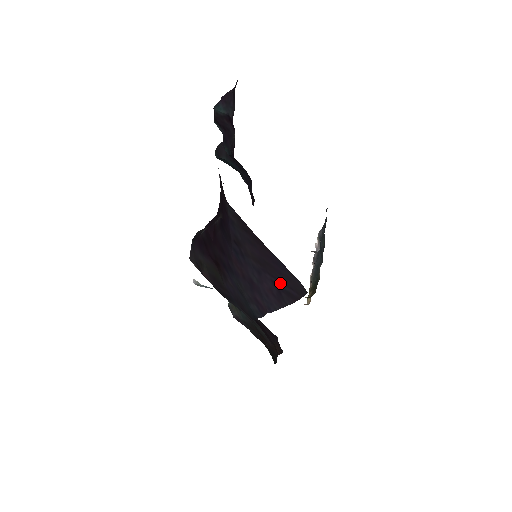
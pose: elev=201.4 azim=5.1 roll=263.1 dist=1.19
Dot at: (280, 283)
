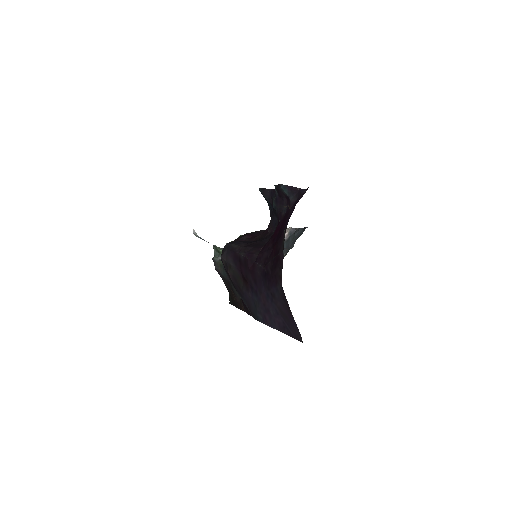
Dot at: (288, 326)
